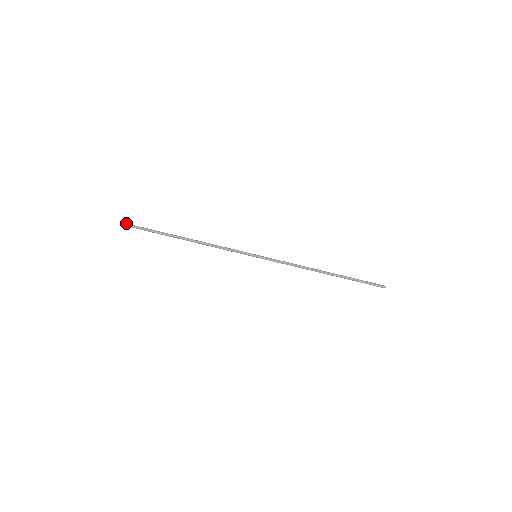
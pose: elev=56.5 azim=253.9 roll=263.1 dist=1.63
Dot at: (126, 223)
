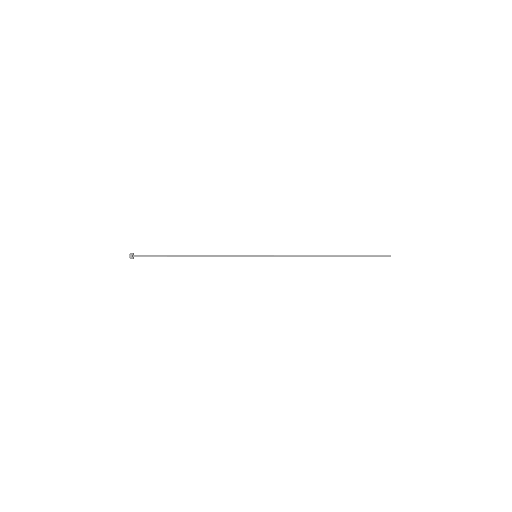
Dot at: (130, 255)
